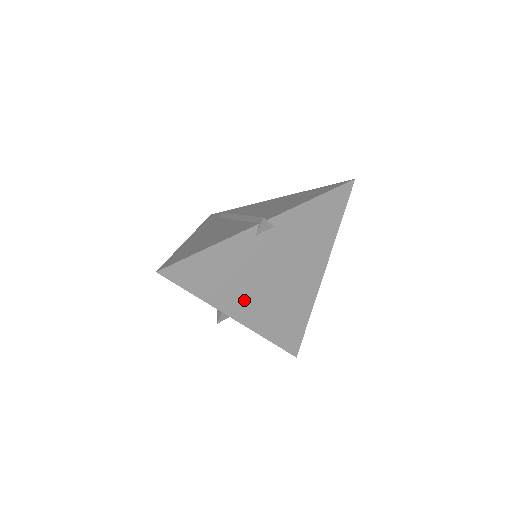
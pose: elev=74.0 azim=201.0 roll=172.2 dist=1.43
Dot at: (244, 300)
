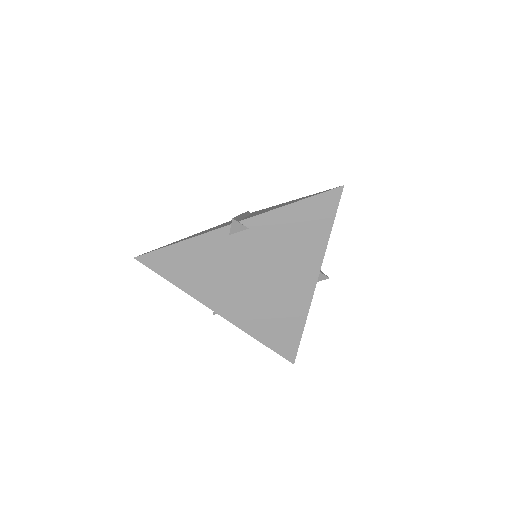
Dot at: (225, 296)
